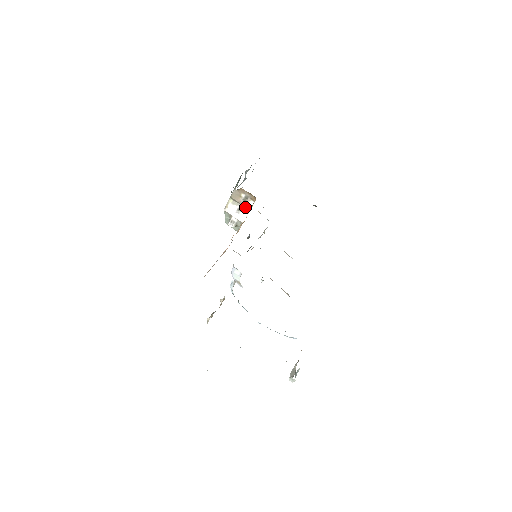
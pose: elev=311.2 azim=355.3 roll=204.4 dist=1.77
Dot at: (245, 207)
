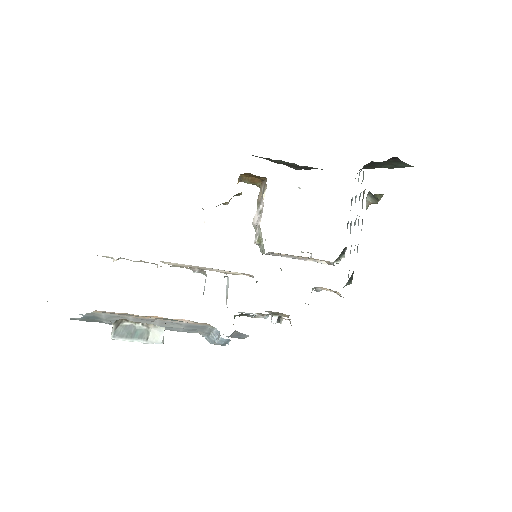
Dot at: (262, 201)
